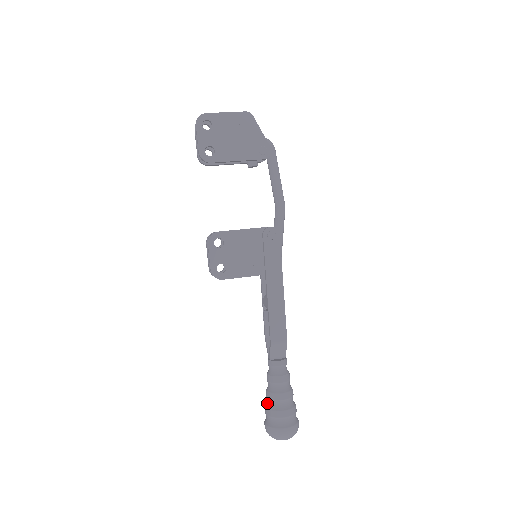
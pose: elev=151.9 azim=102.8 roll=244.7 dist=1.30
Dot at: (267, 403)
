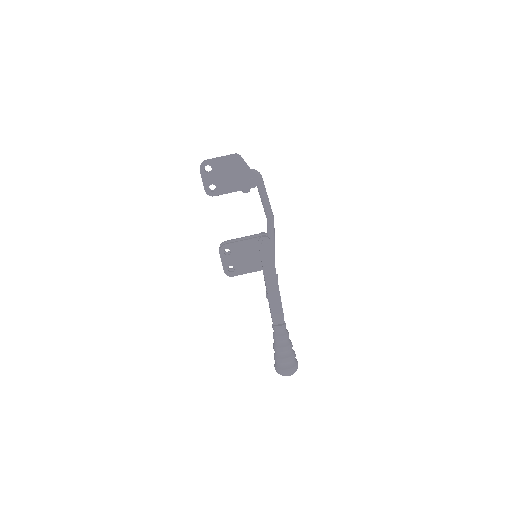
Dot at: (274, 353)
